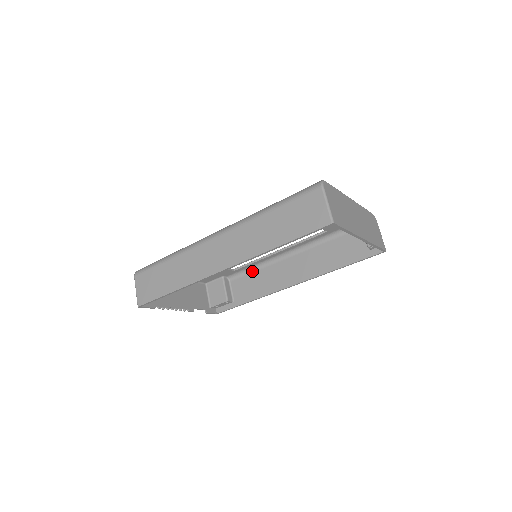
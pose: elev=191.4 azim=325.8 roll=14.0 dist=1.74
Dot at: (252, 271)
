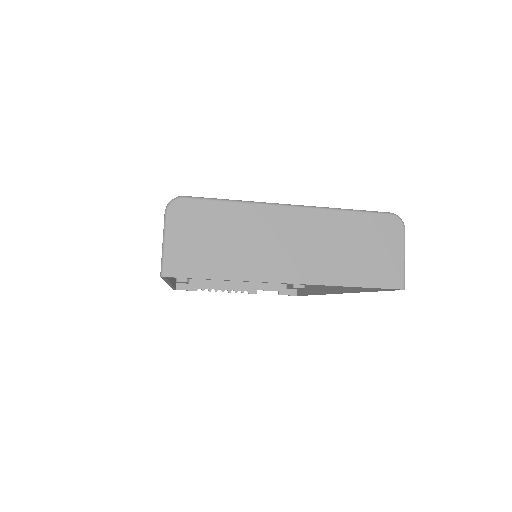
Dot at: occluded
